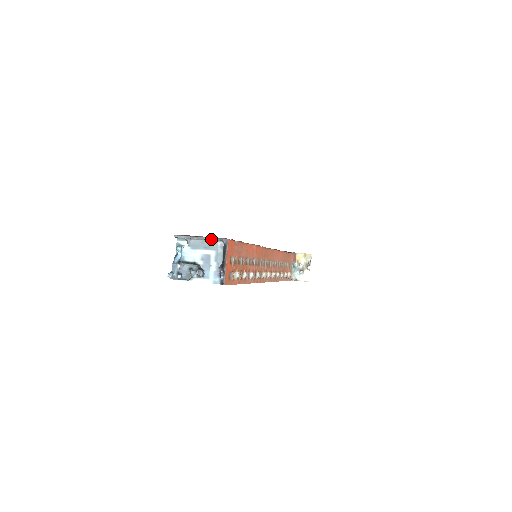
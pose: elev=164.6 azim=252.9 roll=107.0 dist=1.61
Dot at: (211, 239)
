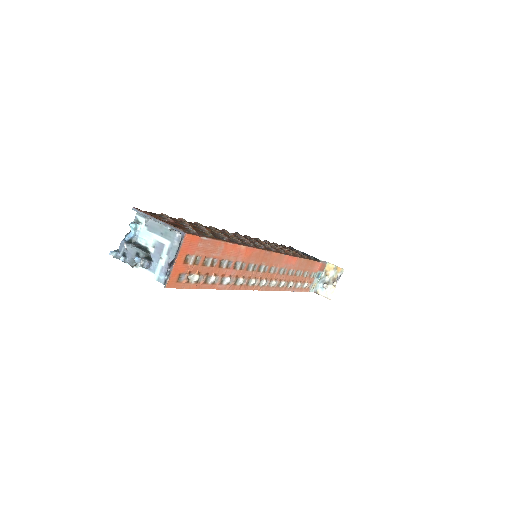
Dot at: (168, 226)
